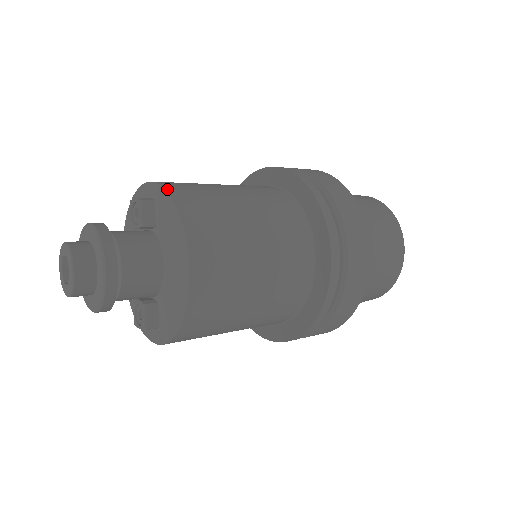
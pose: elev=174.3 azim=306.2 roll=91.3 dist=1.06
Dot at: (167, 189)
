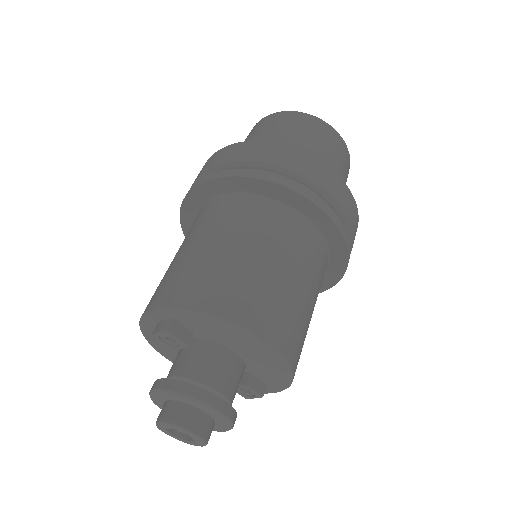
Dot at: (181, 306)
